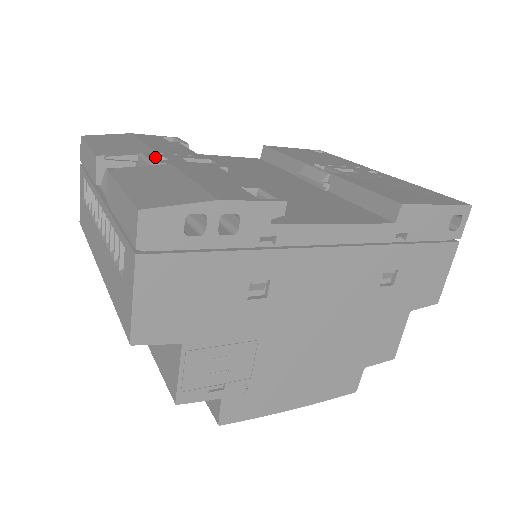
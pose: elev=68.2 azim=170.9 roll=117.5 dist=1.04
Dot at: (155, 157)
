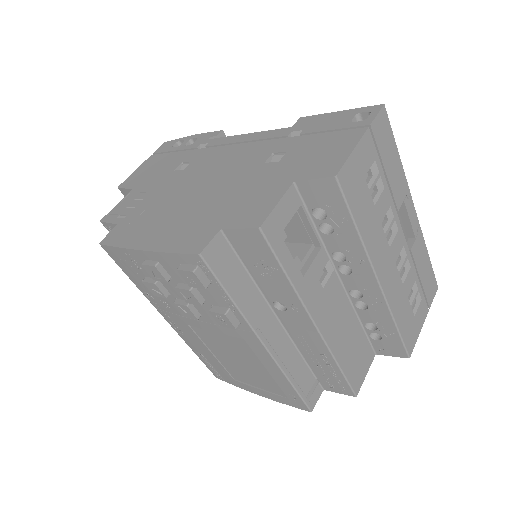
Dot at: occluded
